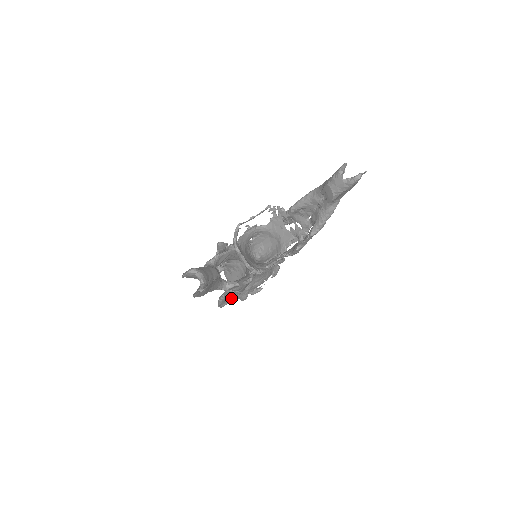
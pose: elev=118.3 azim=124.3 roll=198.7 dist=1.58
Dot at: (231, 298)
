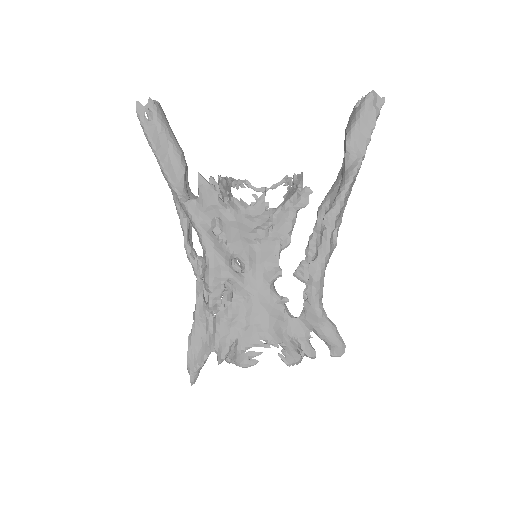
Dot at: (206, 343)
